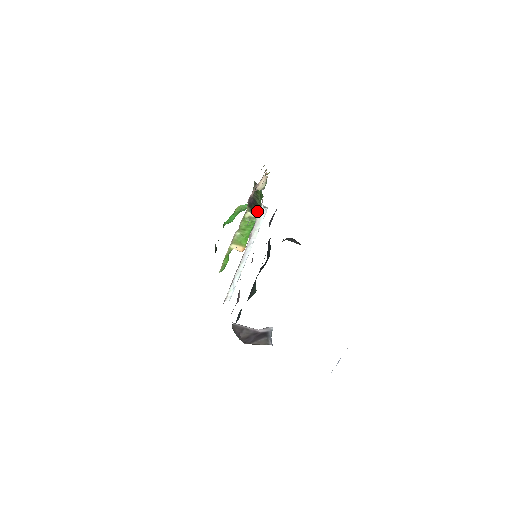
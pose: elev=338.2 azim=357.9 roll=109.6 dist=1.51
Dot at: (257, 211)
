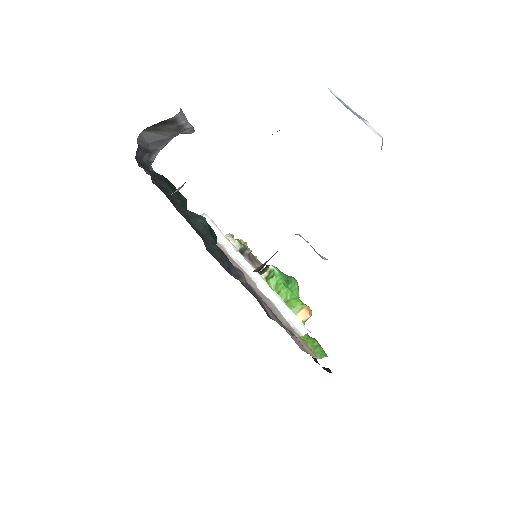
Dot at: (266, 267)
